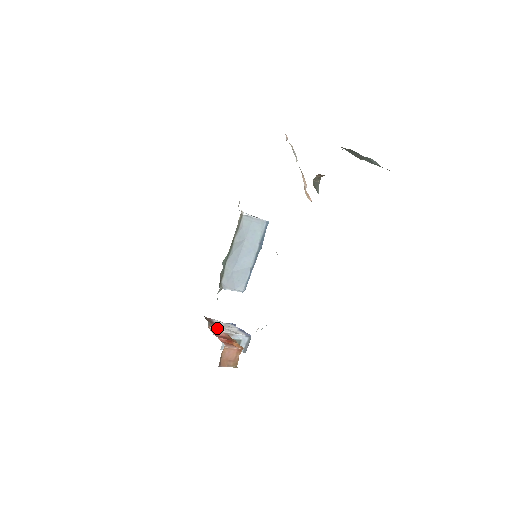
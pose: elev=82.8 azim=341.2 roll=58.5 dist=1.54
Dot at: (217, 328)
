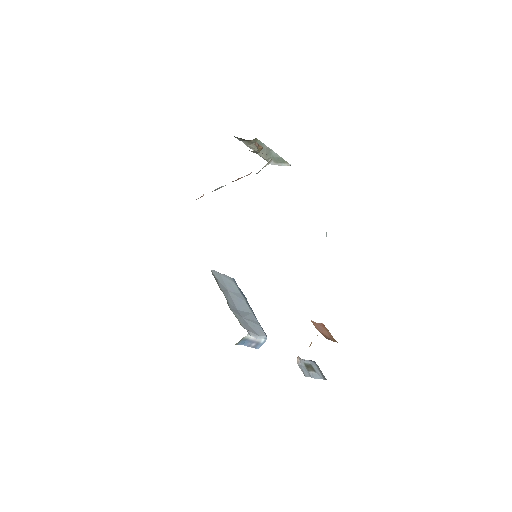
Dot at: occluded
